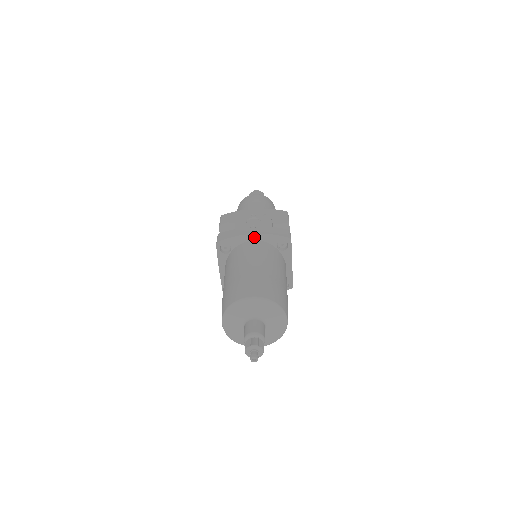
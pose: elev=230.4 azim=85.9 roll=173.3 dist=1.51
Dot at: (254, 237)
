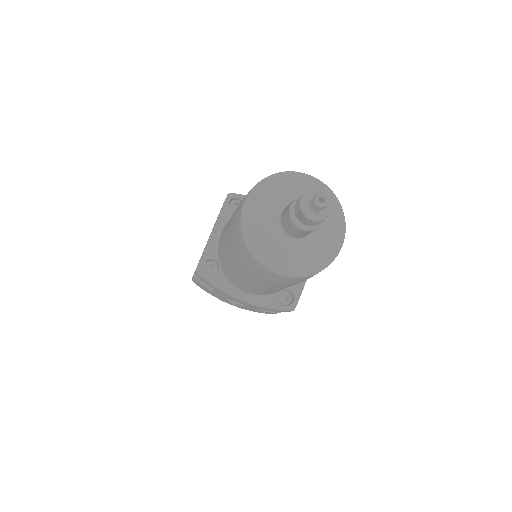
Dot at: occluded
